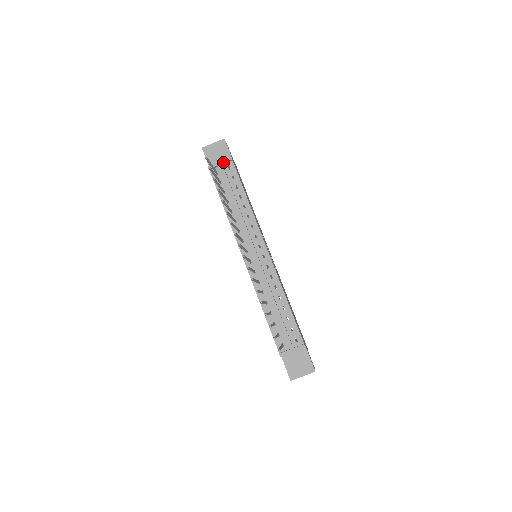
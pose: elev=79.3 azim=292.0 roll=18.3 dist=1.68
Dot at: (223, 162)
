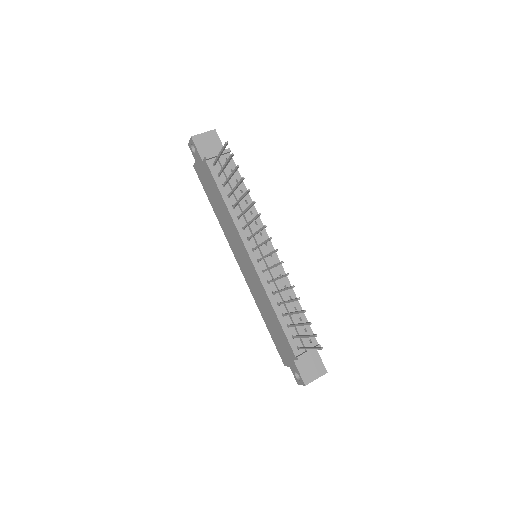
Dot at: (222, 153)
